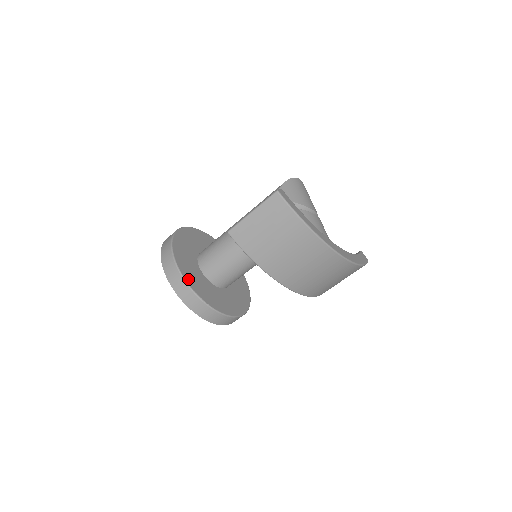
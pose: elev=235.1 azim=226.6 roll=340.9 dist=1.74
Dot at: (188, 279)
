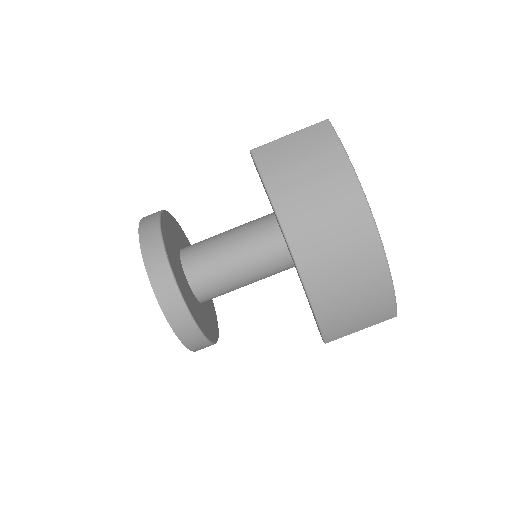
Dot at: (164, 233)
